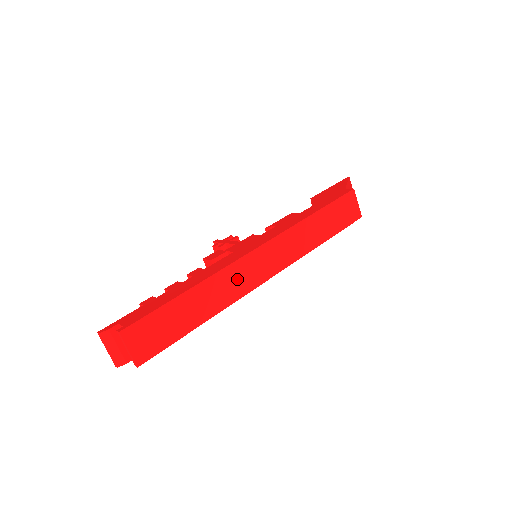
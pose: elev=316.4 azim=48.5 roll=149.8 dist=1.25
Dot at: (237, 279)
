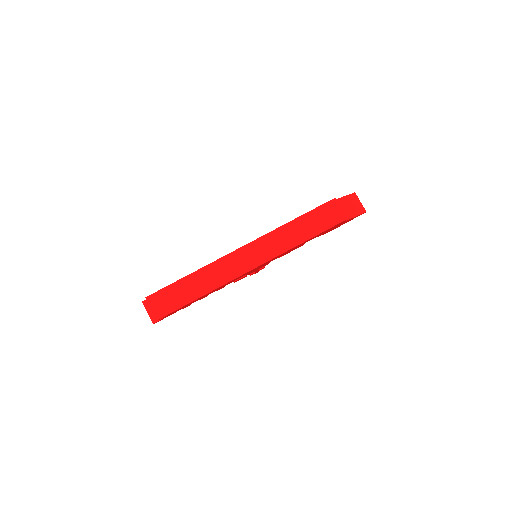
Dot at: (227, 268)
